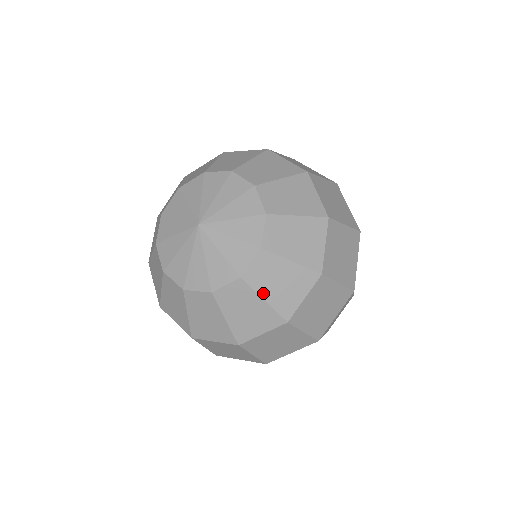
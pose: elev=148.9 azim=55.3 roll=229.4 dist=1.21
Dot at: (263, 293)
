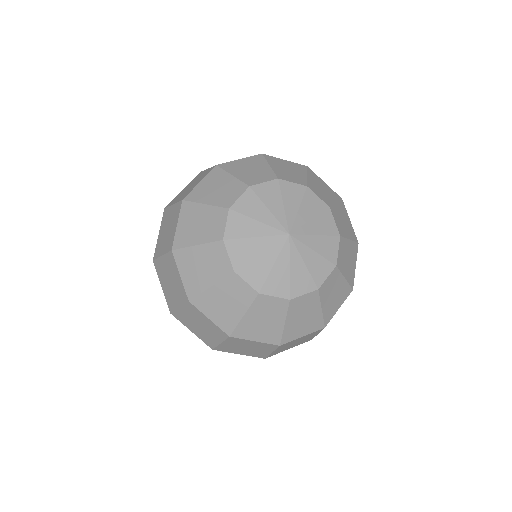
Dot at: (344, 273)
